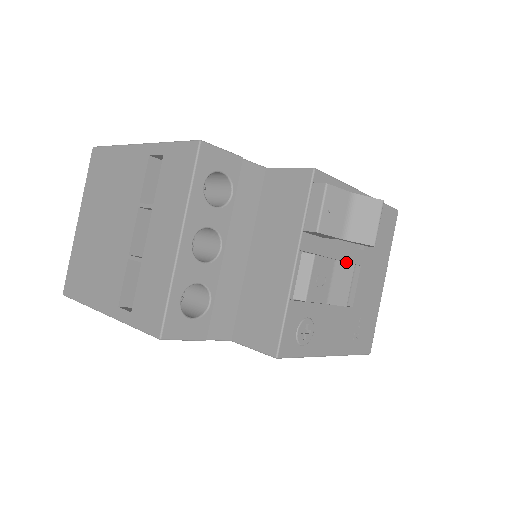
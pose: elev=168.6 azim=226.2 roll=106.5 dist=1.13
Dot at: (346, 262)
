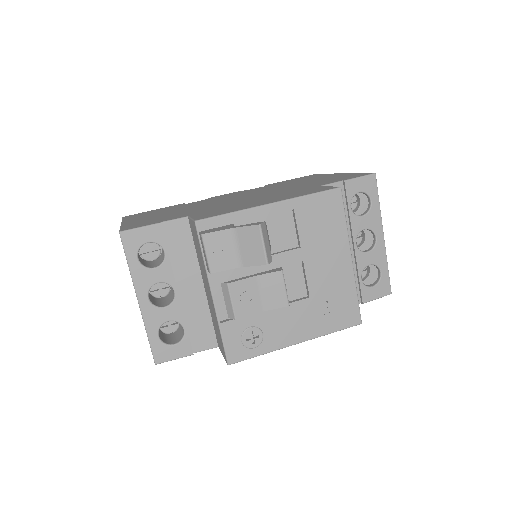
Dot at: (270, 272)
